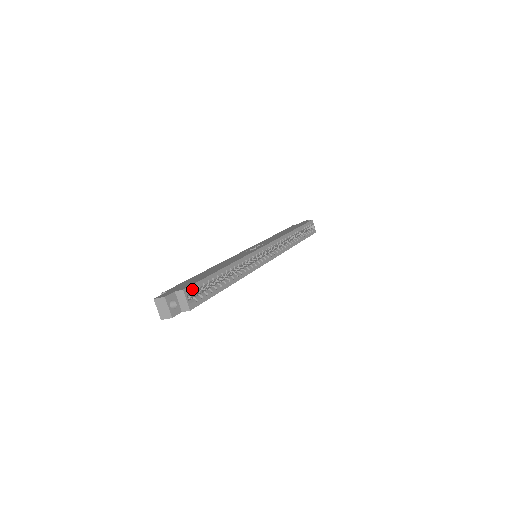
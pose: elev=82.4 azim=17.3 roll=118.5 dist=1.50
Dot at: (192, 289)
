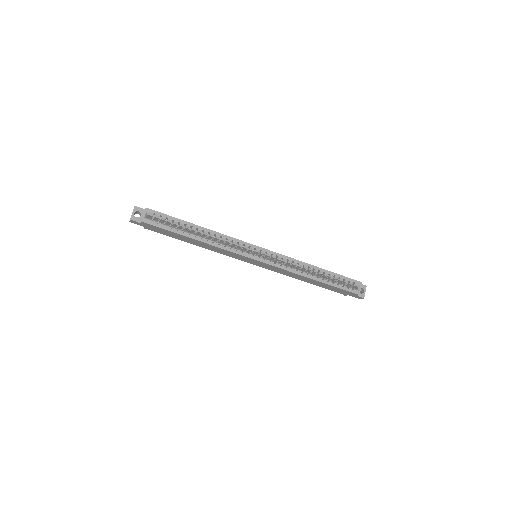
Dot at: (155, 214)
